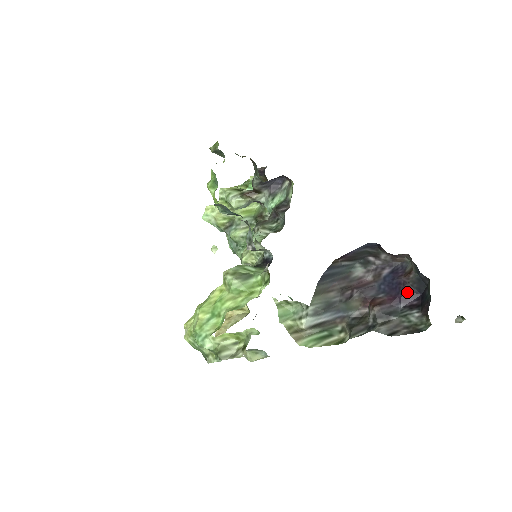
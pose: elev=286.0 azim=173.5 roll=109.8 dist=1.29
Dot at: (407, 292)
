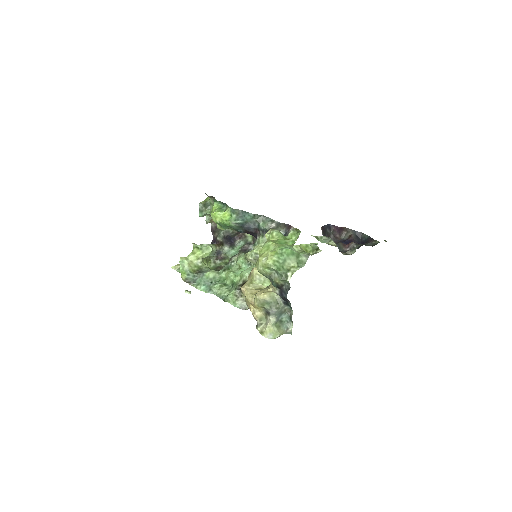
Dot at: occluded
